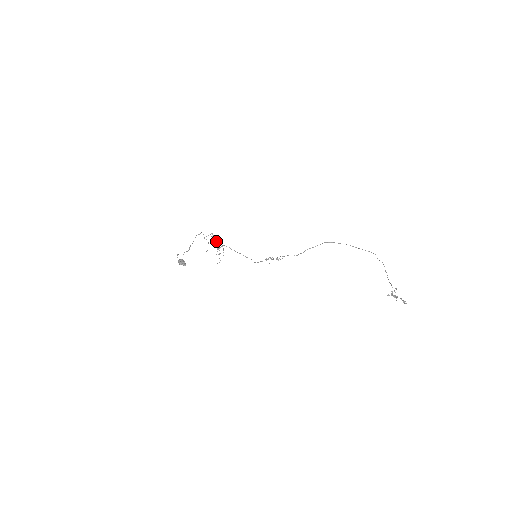
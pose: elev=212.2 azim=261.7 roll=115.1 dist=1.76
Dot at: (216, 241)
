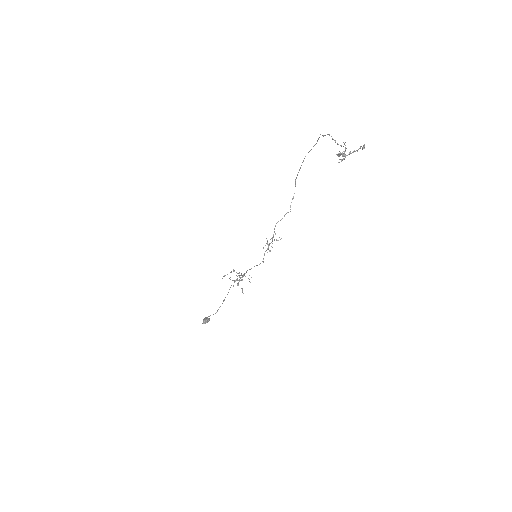
Dot at: occluded
